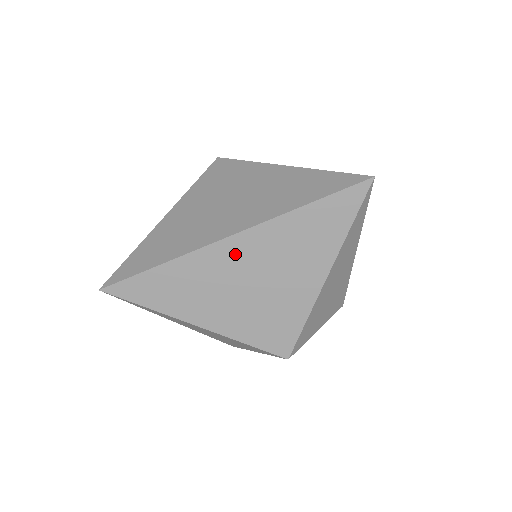
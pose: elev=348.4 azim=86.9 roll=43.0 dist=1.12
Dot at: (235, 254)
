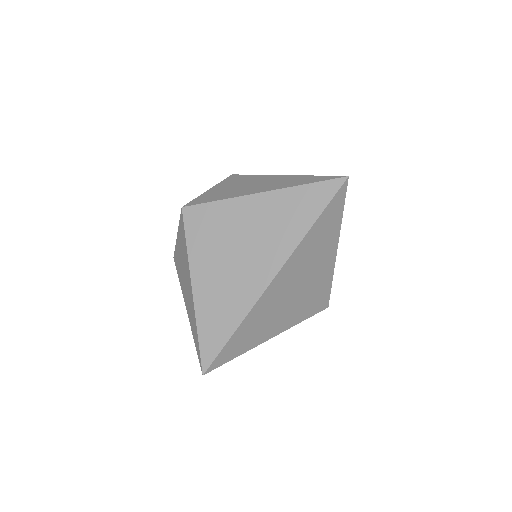
Dot at: (281, 284)
